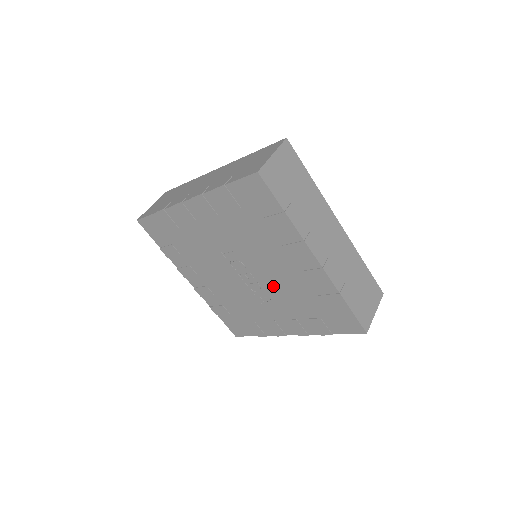
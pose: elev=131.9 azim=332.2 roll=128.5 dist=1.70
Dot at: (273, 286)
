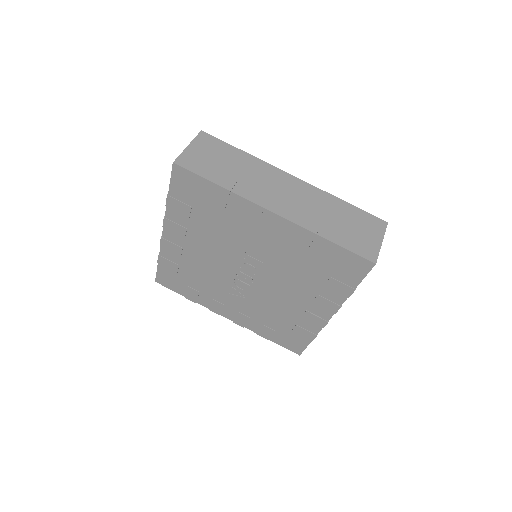
Dot at: (263, 296)
